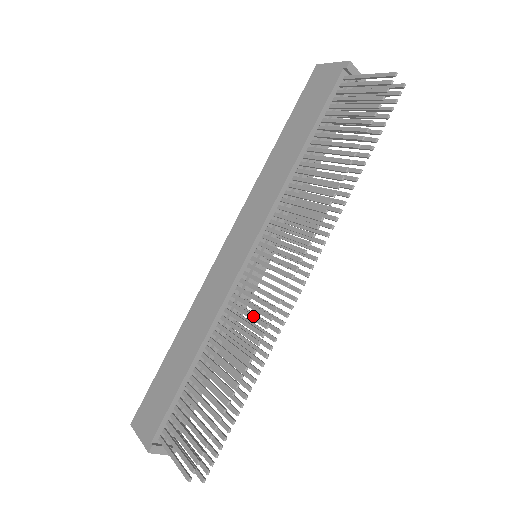
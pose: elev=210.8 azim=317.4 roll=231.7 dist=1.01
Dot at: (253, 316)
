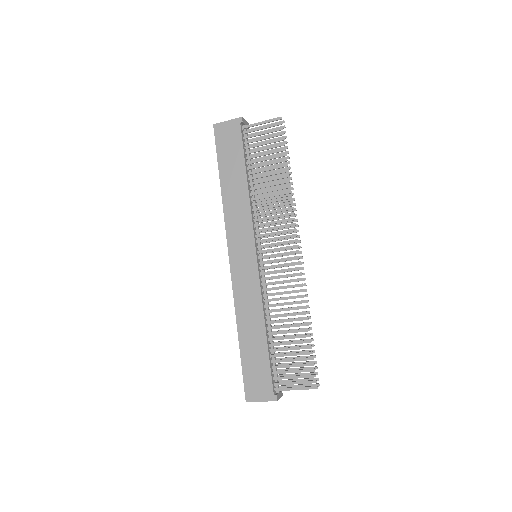
Dot at: (288, 286)
